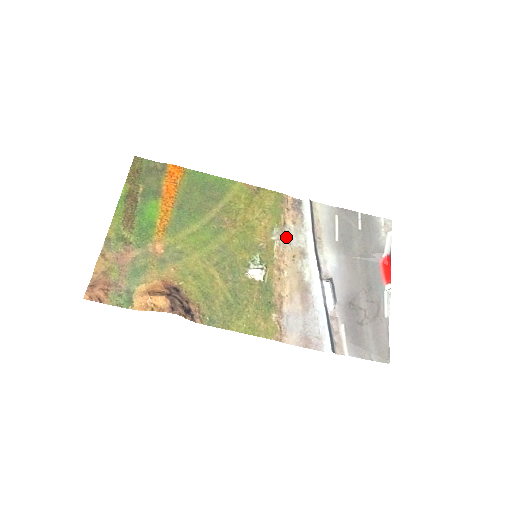
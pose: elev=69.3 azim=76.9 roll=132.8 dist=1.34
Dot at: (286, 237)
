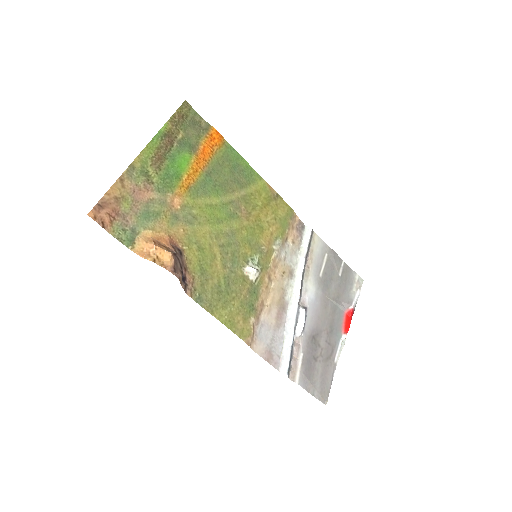
Dot at: (284, 252)
